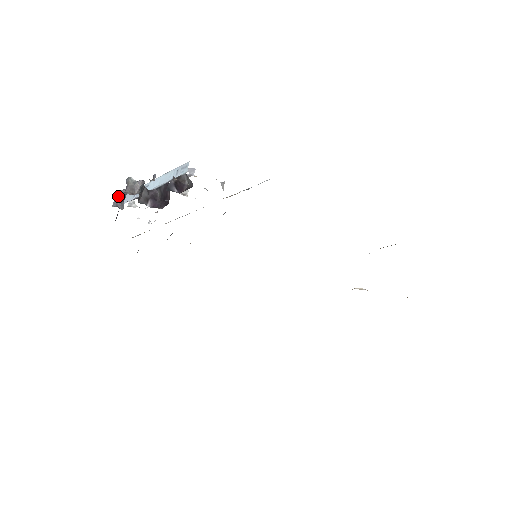
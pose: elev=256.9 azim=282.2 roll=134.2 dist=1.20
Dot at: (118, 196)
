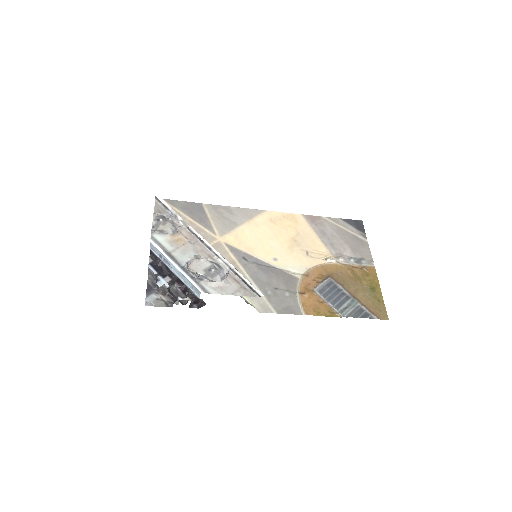
Dot at: (150, 271)
